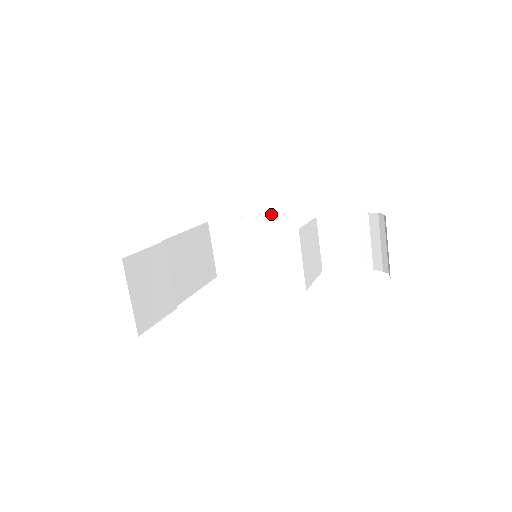
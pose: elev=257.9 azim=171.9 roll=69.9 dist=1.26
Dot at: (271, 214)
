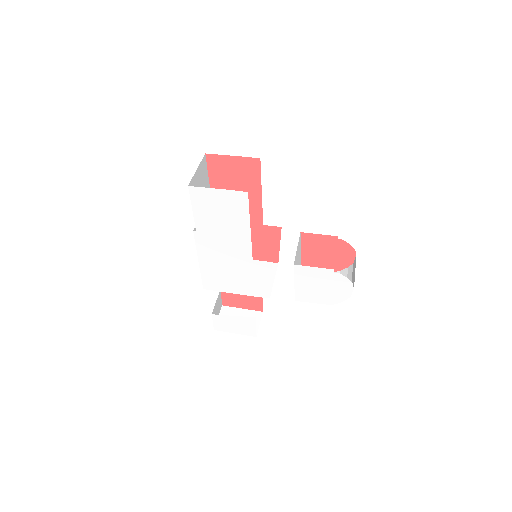
Dot at: (247, 309)
